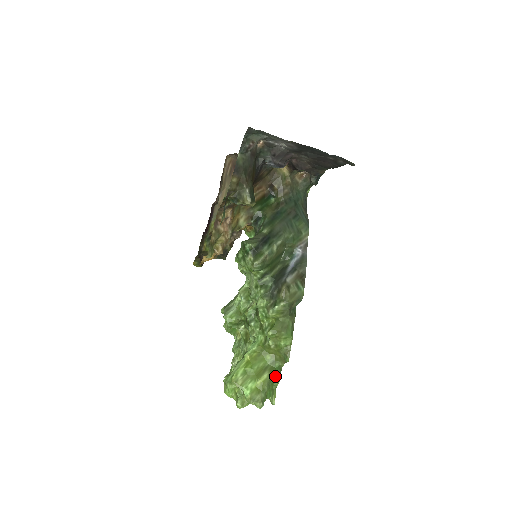
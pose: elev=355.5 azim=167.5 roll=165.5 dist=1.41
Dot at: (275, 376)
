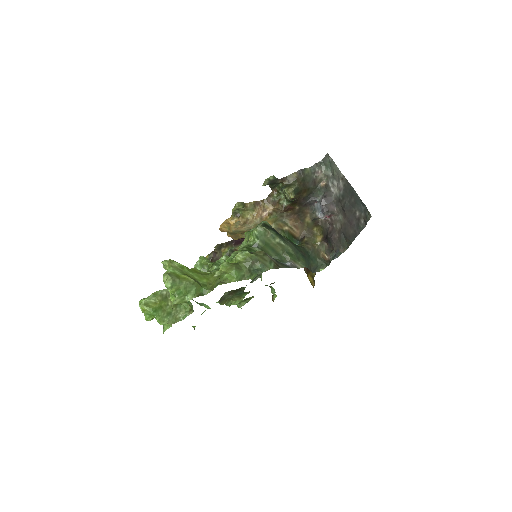
Dot at: (196, 290)
